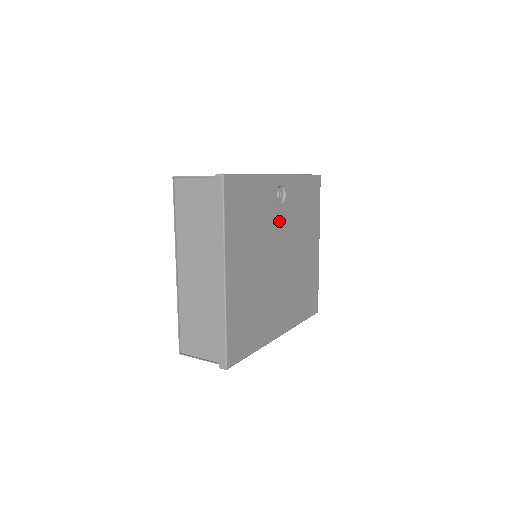
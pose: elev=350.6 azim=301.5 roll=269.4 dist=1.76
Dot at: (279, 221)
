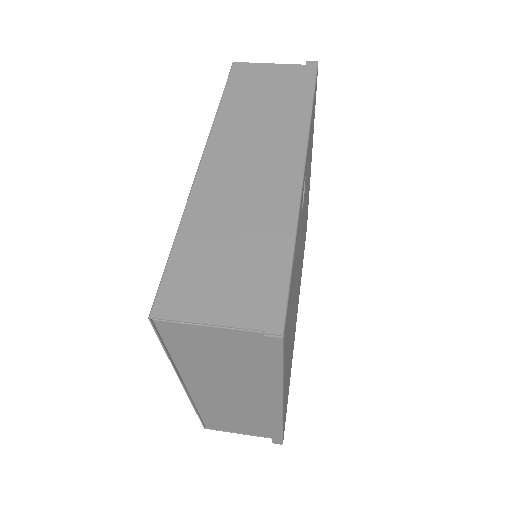
Dot at: (301, 227)
